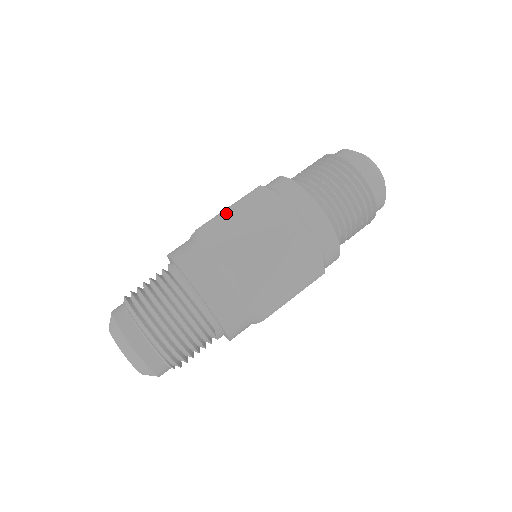
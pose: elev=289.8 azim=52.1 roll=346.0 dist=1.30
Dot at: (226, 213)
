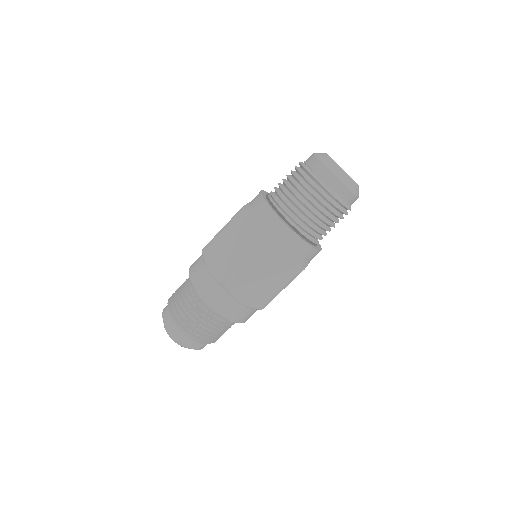
Dot at: (219, 236)
